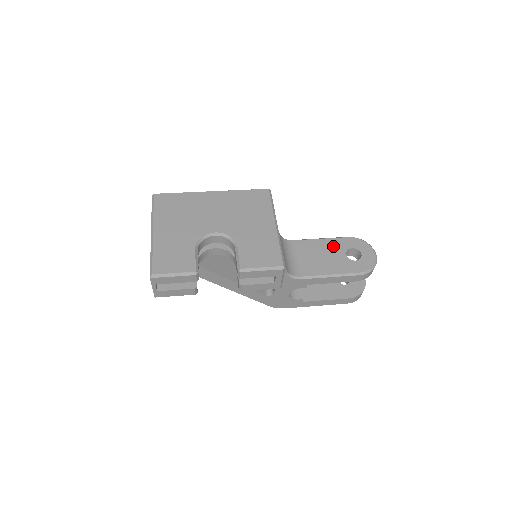
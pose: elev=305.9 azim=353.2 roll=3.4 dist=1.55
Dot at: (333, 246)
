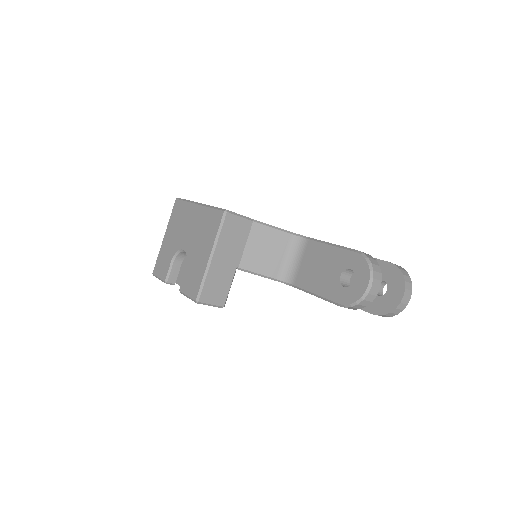
Dot at: (335, 259)
